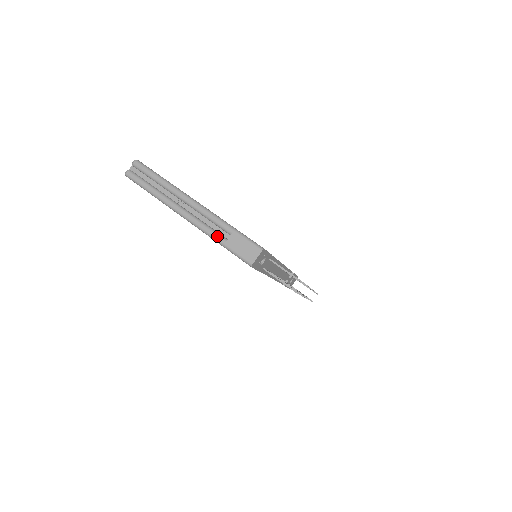
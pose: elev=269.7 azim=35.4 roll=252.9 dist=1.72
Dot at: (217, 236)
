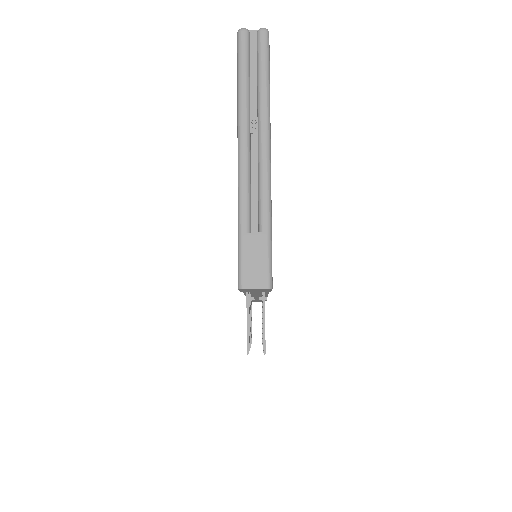
Dot at: (246, 215)
